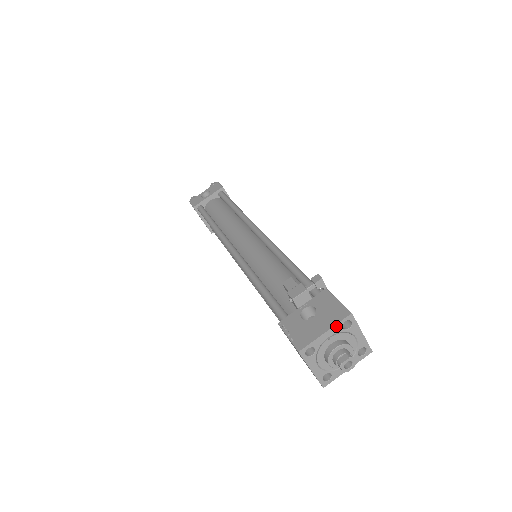
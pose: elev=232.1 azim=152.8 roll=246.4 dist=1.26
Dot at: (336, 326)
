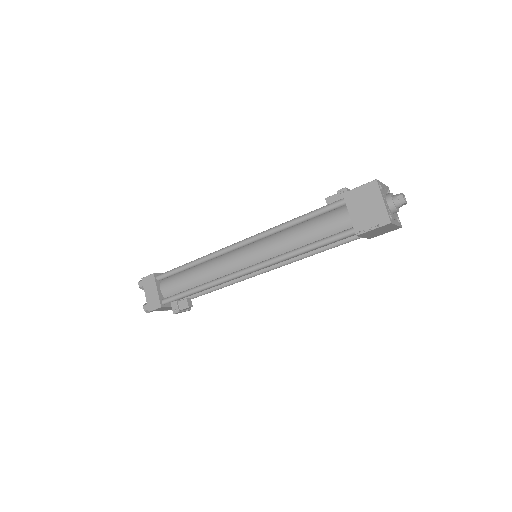
Dot at: (385, 186)
